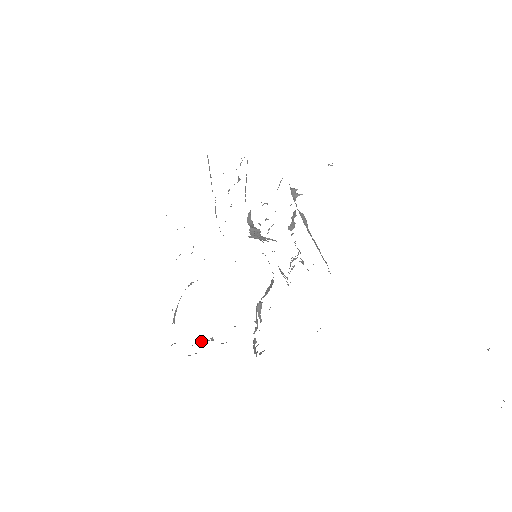
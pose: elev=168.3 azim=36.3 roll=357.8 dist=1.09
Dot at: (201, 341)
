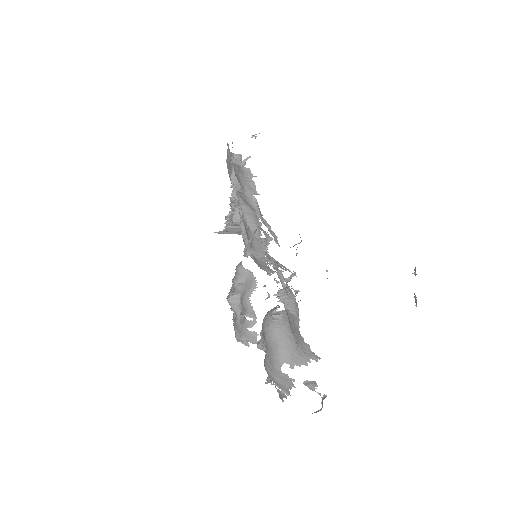
Dot at: occluded
